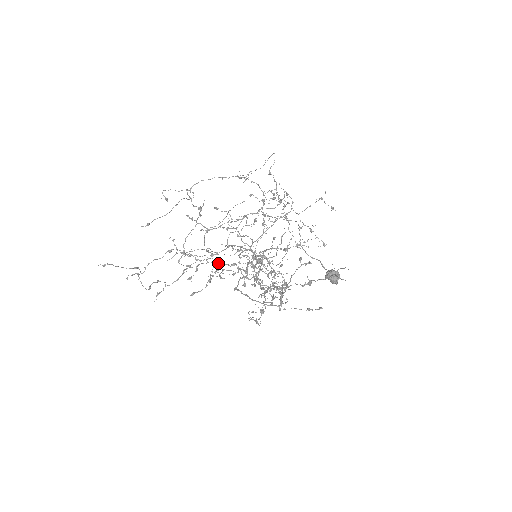
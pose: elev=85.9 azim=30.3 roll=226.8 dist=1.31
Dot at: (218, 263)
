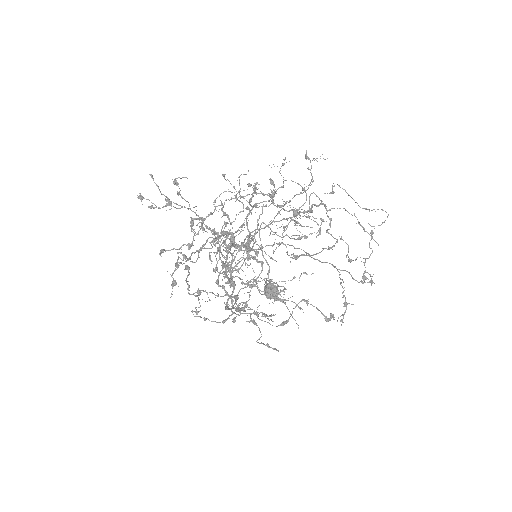
Dot at: (201, 219)
